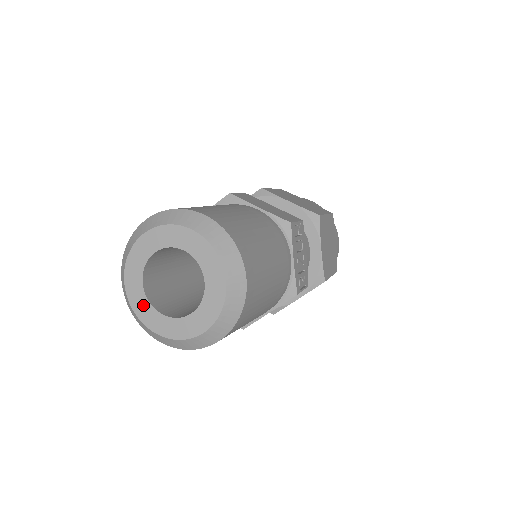
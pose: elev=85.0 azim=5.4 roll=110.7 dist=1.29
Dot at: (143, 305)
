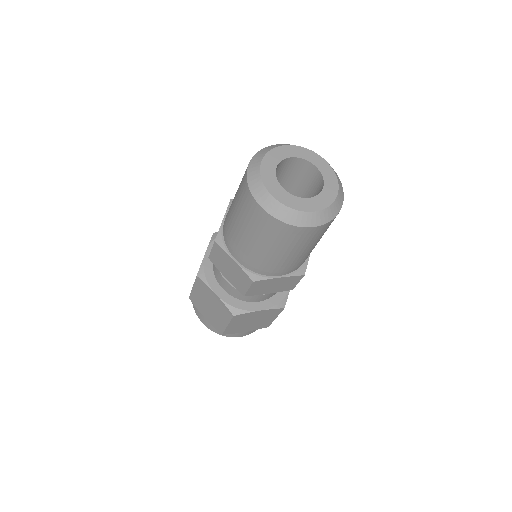
Dot at: (293, 200)
